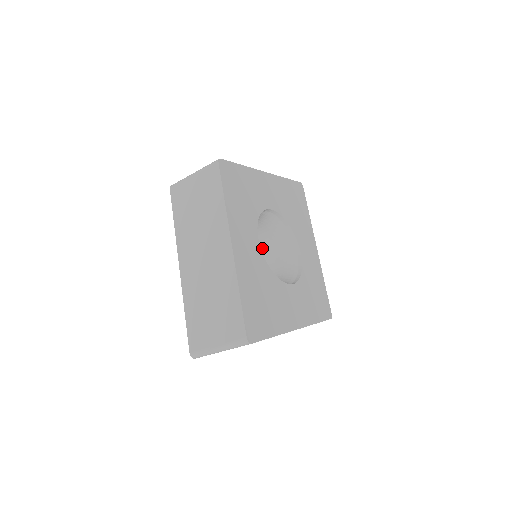
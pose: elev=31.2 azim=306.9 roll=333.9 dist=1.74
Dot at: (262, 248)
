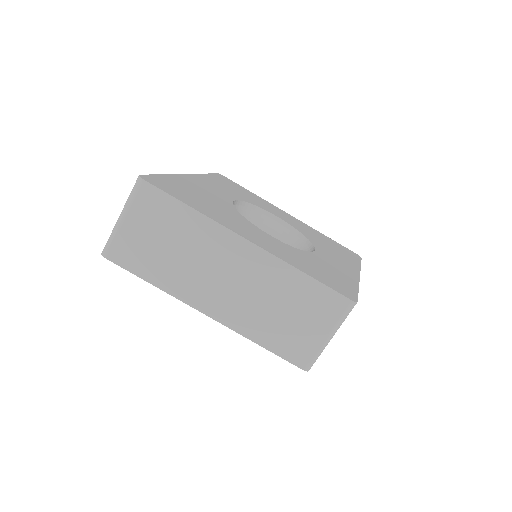
Dot at: occluded
